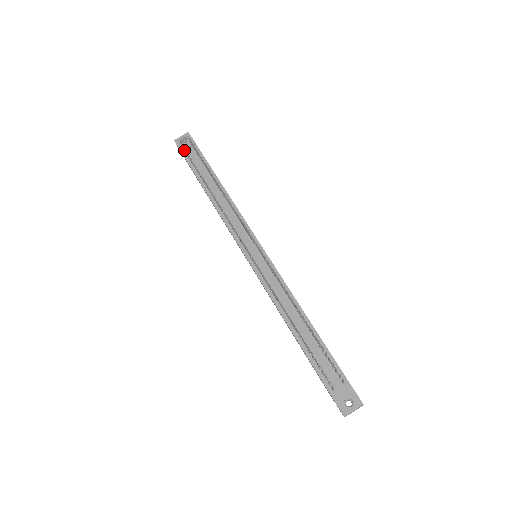
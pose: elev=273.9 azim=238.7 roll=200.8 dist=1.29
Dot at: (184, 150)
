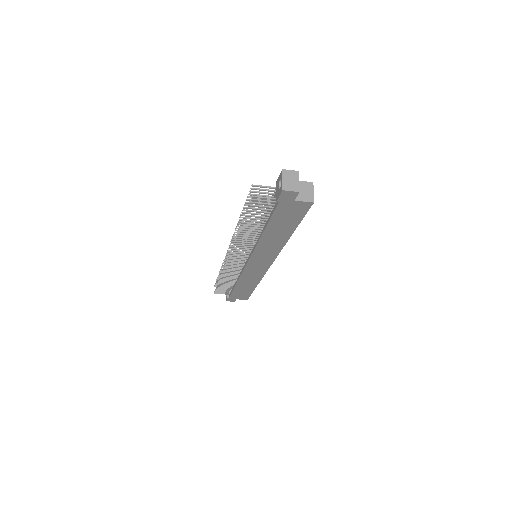
Dot at: (217, 292)
